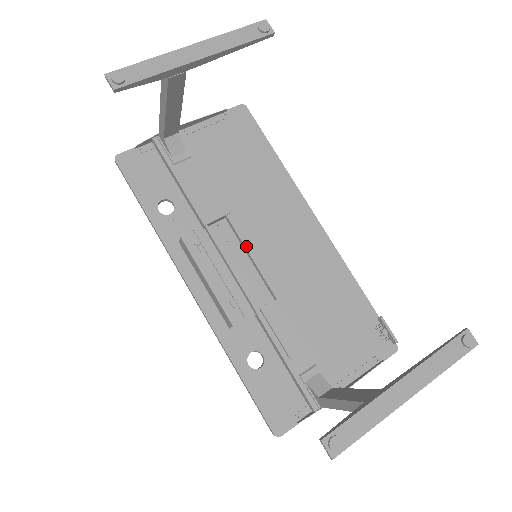
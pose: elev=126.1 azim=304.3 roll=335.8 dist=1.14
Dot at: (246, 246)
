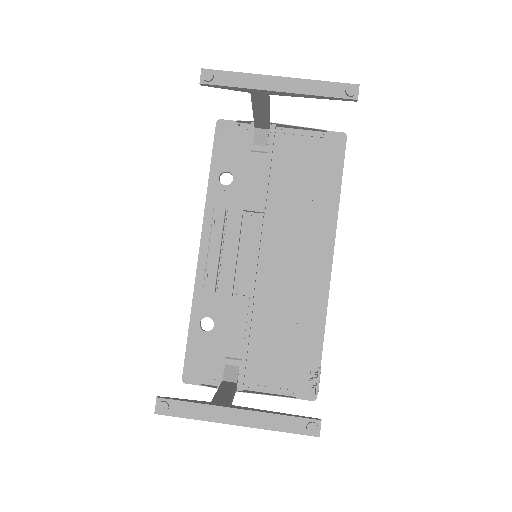
Dot at: (258, 244)
